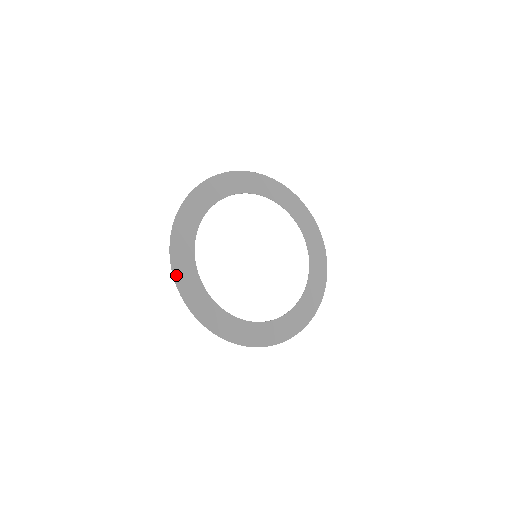
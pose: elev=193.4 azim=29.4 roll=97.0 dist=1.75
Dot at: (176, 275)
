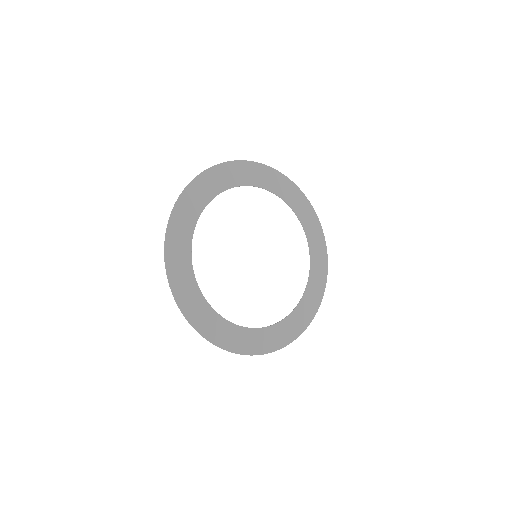
Dot at: (180, 202)
